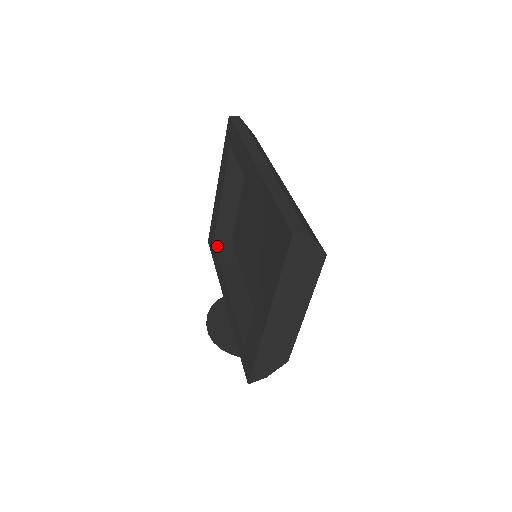
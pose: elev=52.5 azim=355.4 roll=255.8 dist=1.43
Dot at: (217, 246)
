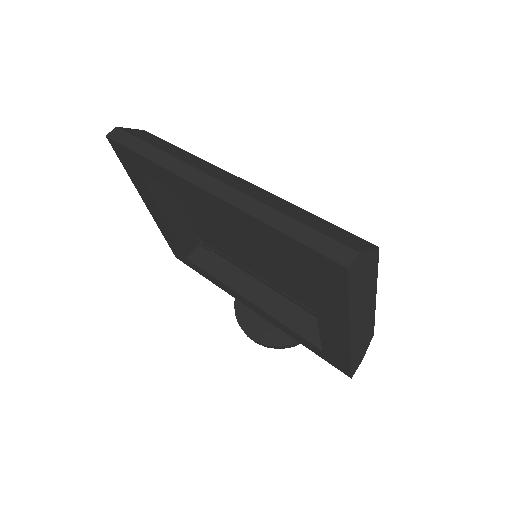
Dot at: (194, 261)
